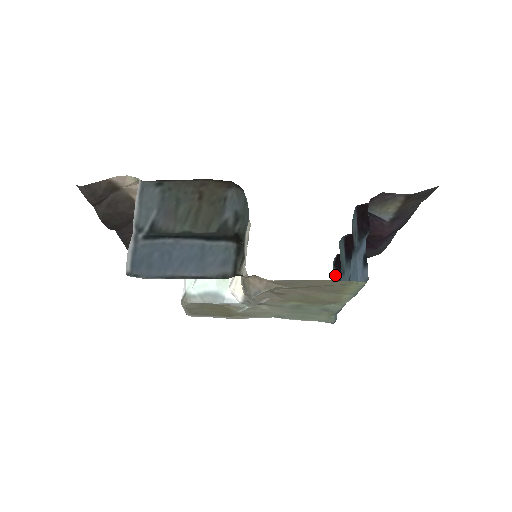
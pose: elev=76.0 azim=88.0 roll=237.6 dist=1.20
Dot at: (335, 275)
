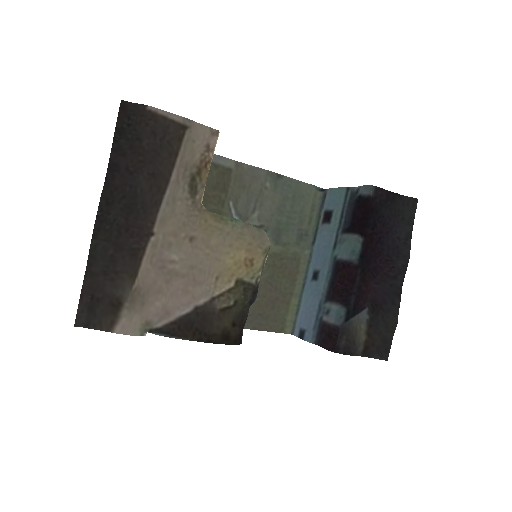
Dot at: (358, 187)
